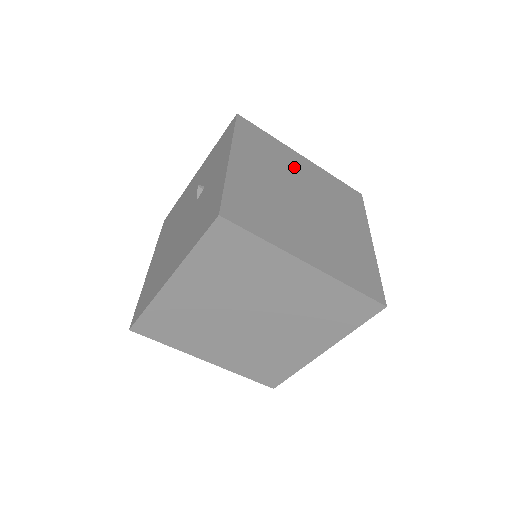
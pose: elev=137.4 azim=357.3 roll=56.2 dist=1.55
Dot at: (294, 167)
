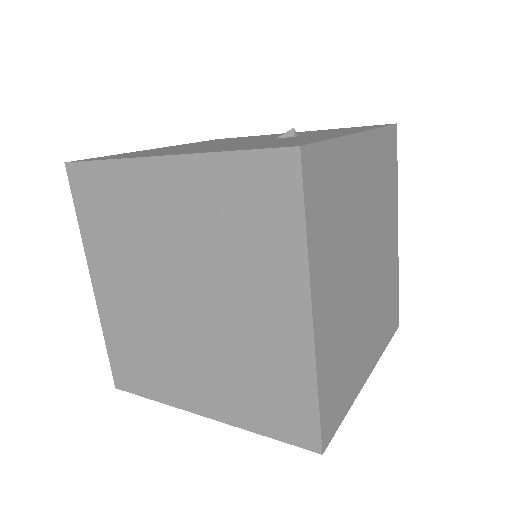
Dot at: (386, 226)
